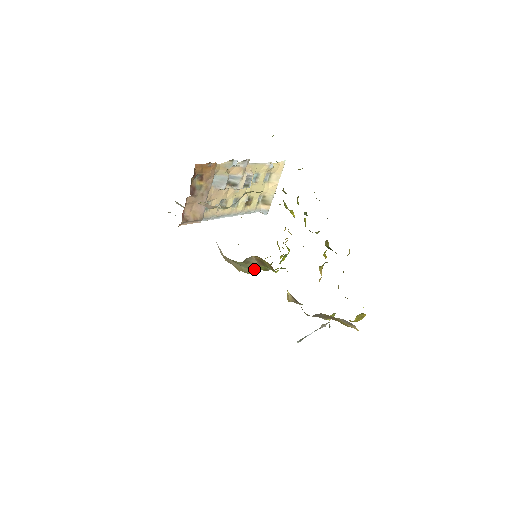
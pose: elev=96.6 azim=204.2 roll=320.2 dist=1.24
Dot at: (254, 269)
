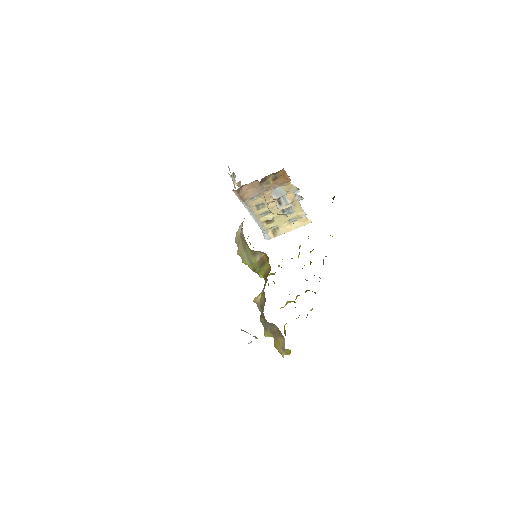
Dot at: (250, 262)
